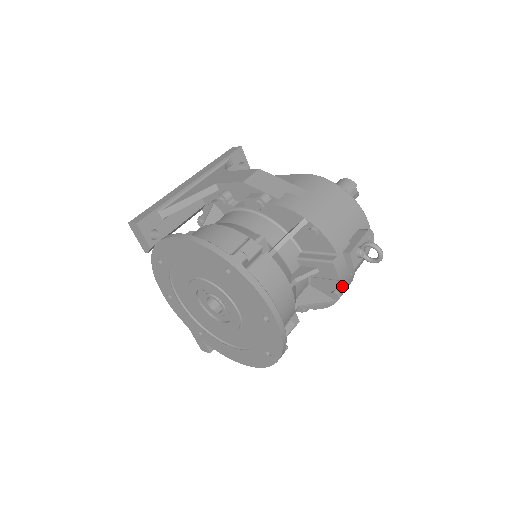
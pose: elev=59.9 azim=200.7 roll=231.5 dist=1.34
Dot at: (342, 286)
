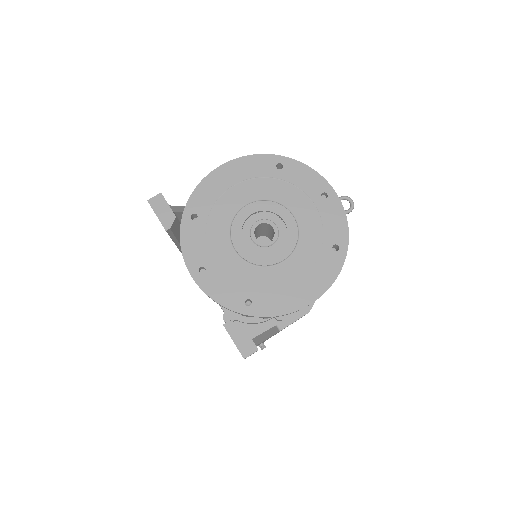
Dot at: occluded
